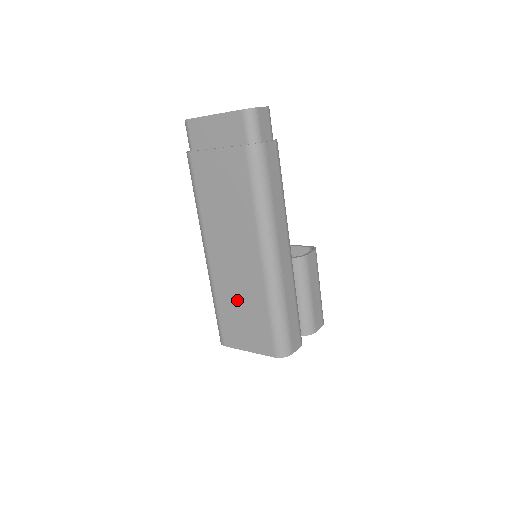
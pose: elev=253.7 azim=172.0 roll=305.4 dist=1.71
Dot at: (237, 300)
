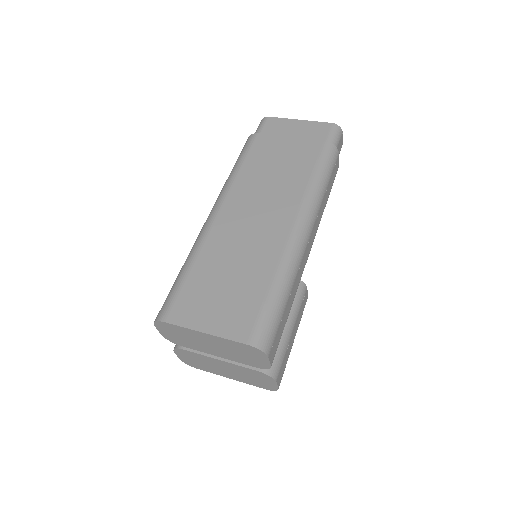
Dot at: (229, 265)
